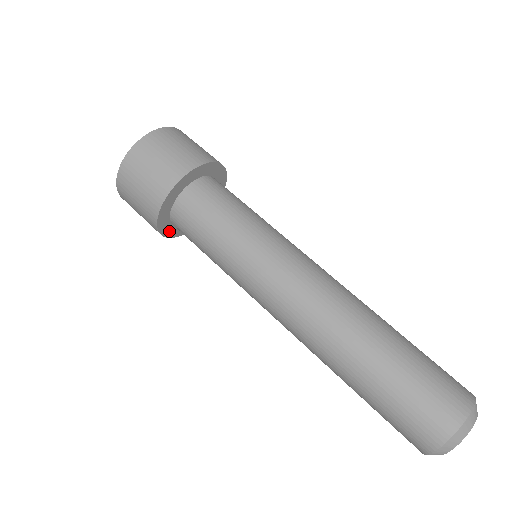
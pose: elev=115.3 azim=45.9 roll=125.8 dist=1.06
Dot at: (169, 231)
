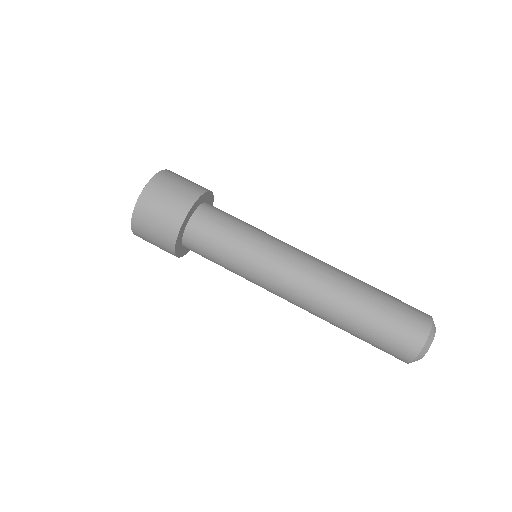
Dot at: (182, 252)
